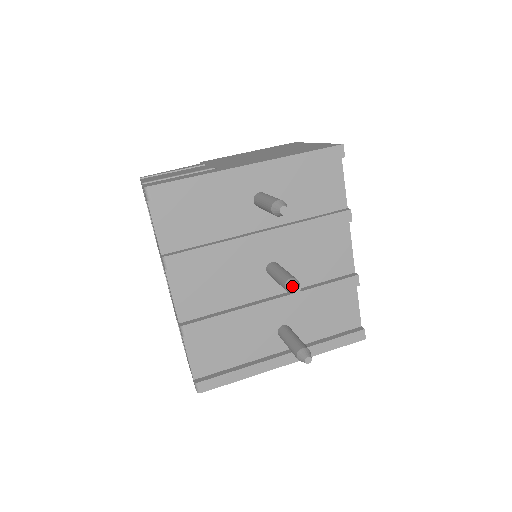
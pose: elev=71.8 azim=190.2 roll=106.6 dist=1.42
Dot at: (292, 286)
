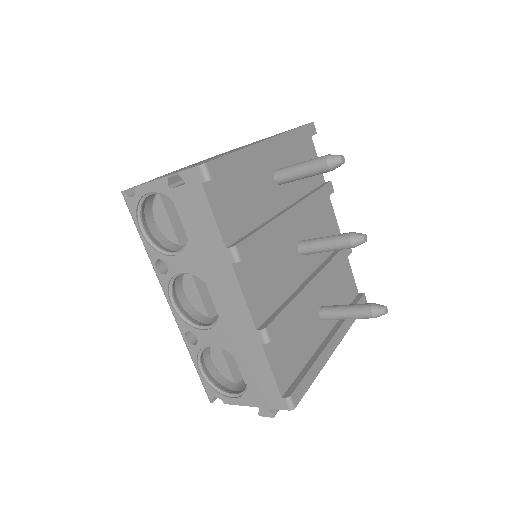
Dot at: (361, 236)
